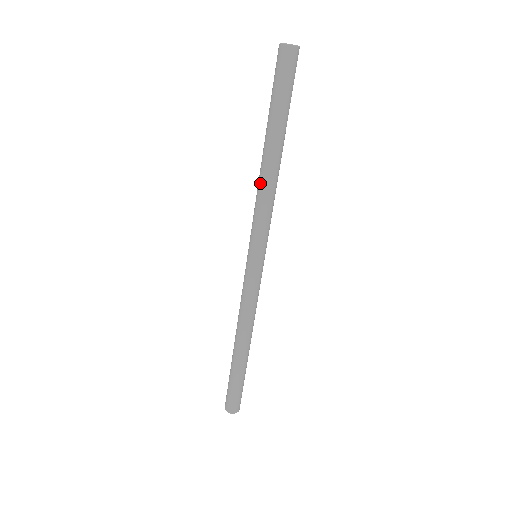
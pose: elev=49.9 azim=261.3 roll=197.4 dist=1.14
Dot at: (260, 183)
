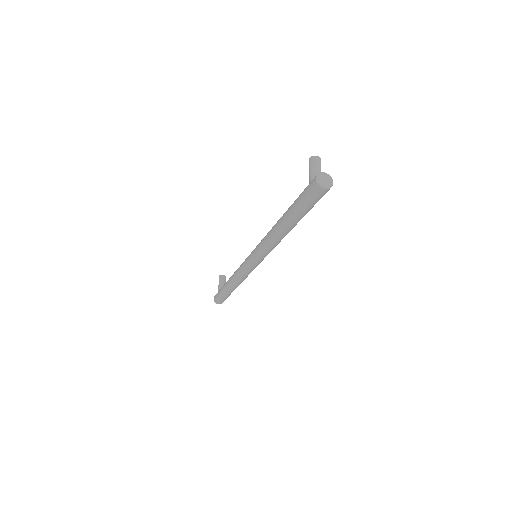
Dot at: (271, 236)
